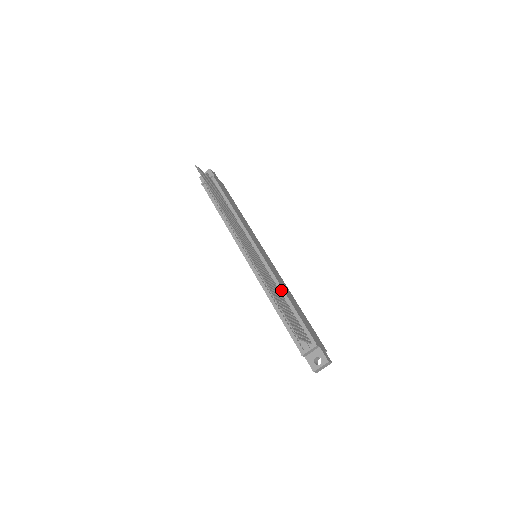
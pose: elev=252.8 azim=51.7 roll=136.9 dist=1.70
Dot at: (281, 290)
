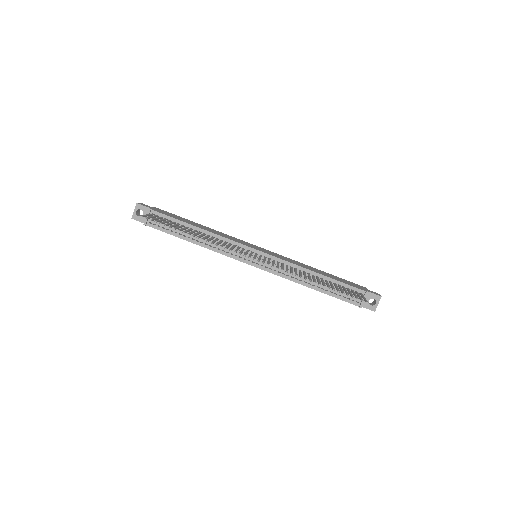
Dot at: (305, 270)
